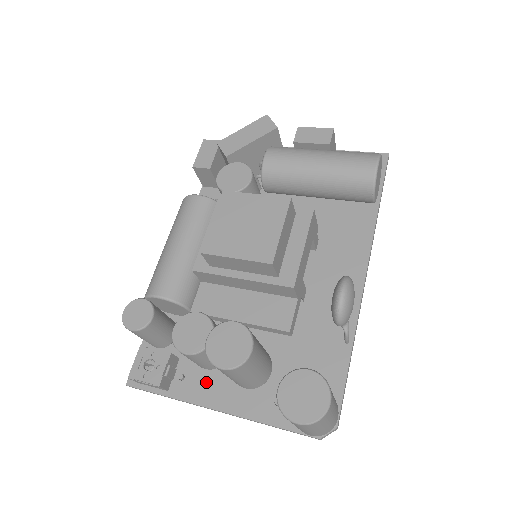
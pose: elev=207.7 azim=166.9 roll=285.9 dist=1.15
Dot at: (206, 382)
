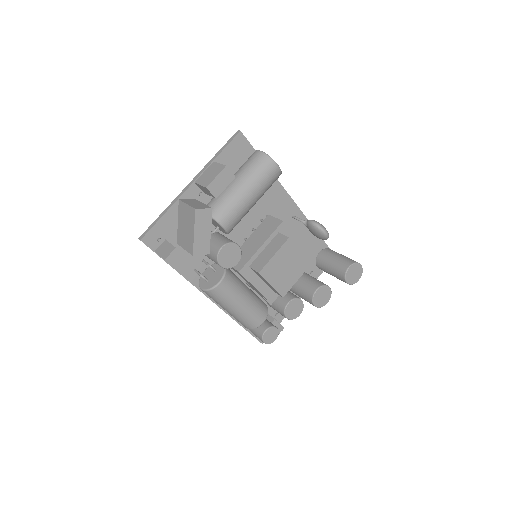
Dot at: occluded
